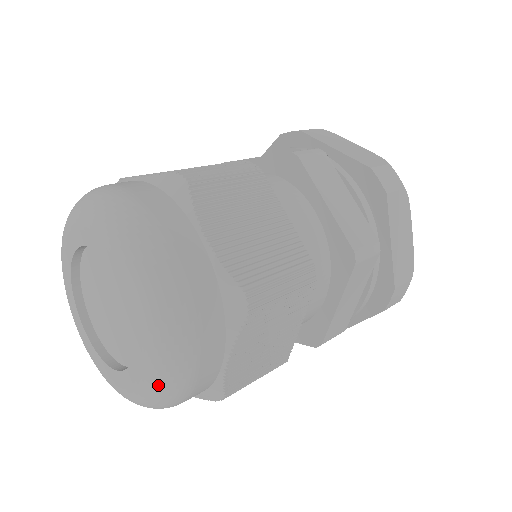
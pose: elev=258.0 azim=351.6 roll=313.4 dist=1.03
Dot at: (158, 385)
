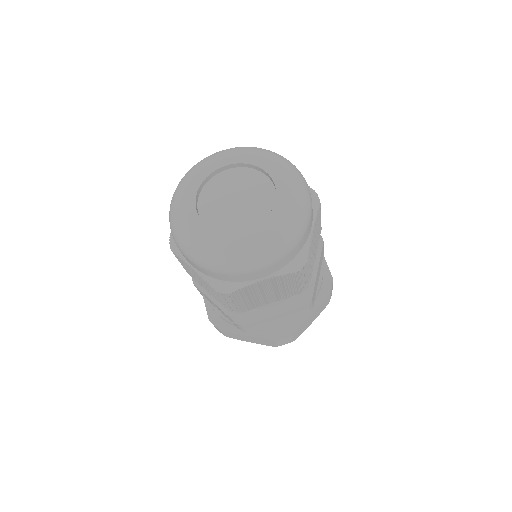
Dot at: (244, 255)
